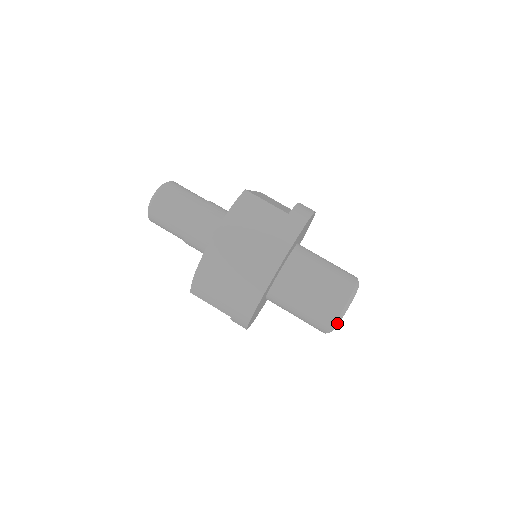
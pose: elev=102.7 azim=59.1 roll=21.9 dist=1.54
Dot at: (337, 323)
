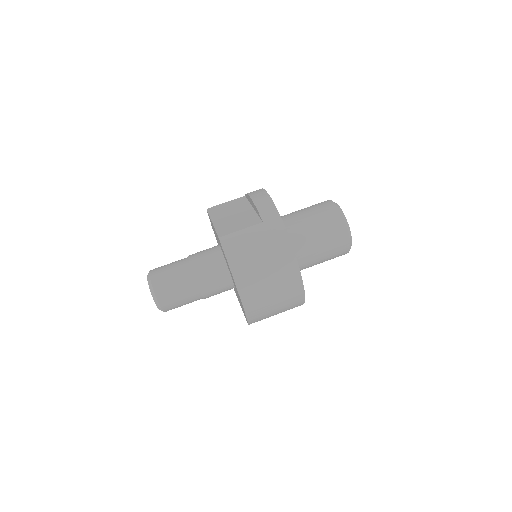
Dot at: (351, 245)
